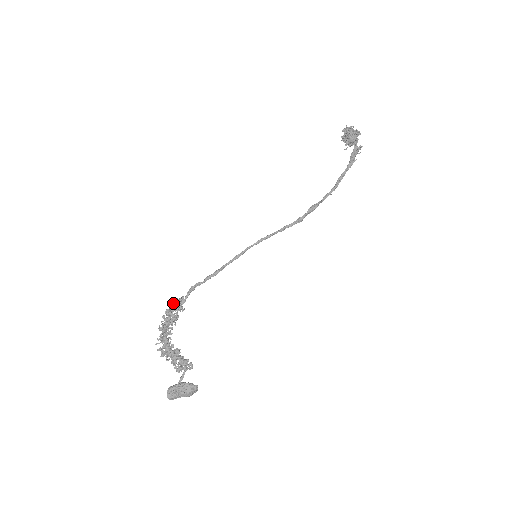
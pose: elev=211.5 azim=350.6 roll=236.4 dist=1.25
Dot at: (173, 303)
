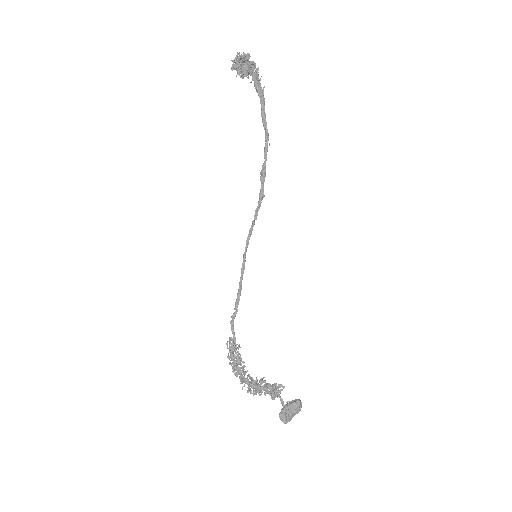
Dot at: (227, 348)
